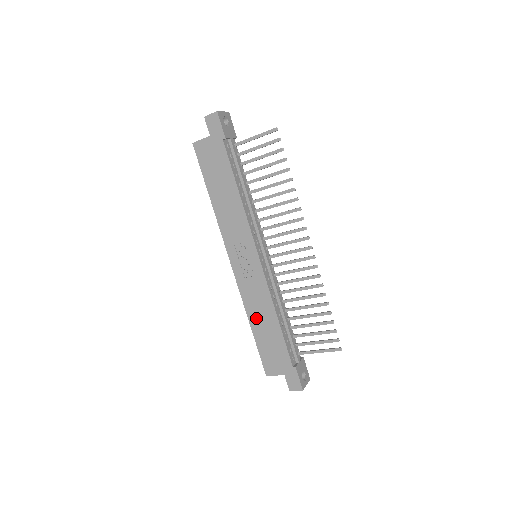
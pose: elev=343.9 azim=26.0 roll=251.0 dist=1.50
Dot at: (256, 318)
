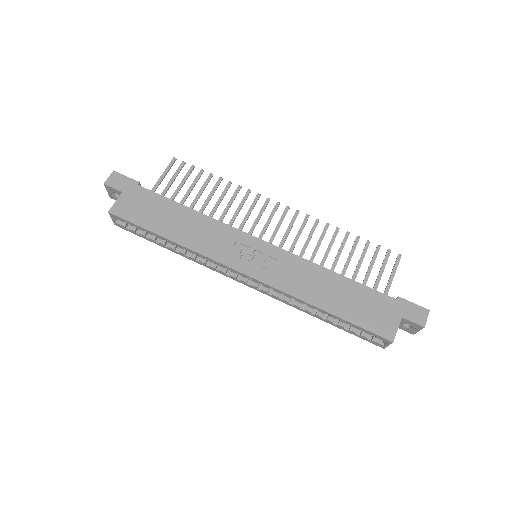
Dot at: (319, 296)
